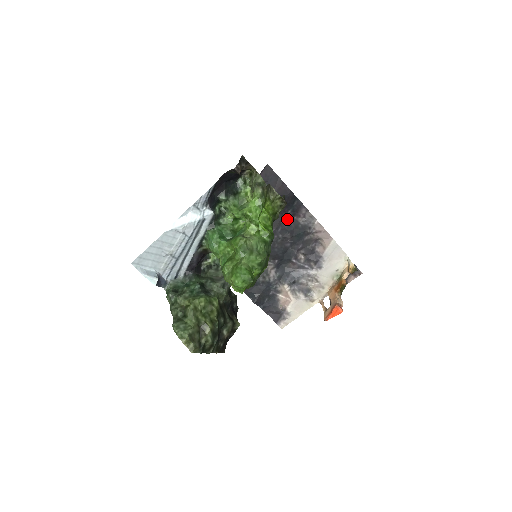
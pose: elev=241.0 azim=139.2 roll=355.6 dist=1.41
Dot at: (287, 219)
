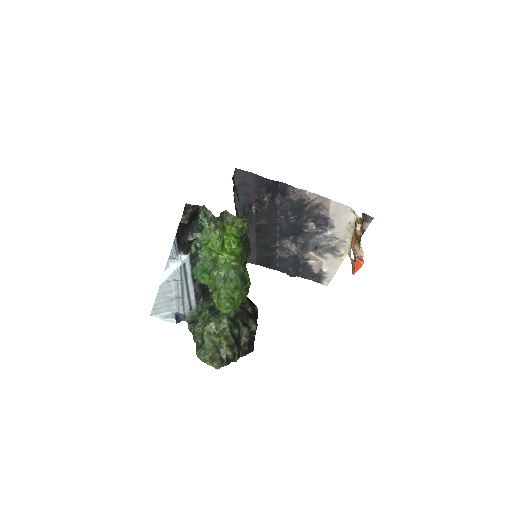
Dot at: (280, 201)
